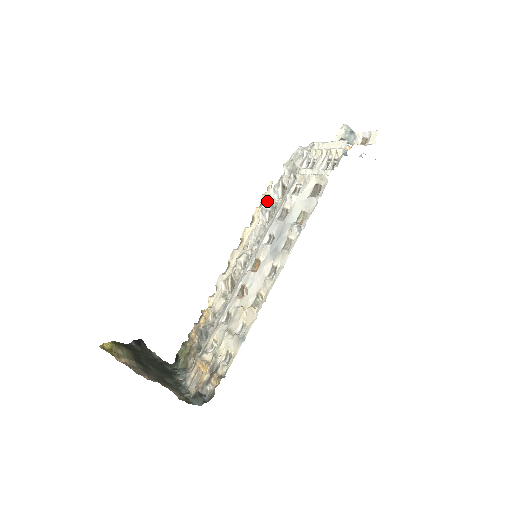
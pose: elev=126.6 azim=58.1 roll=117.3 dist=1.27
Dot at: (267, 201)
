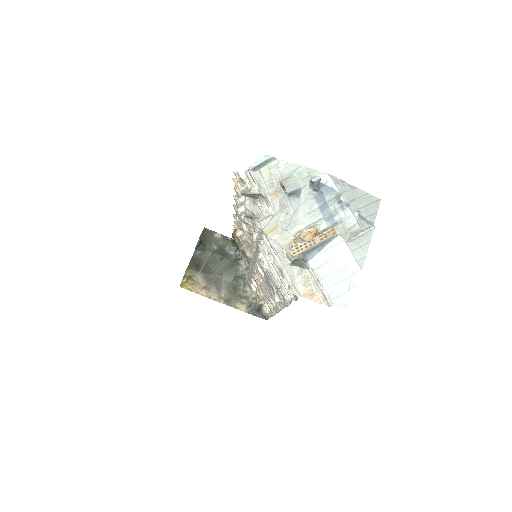
Dot at: occluded
